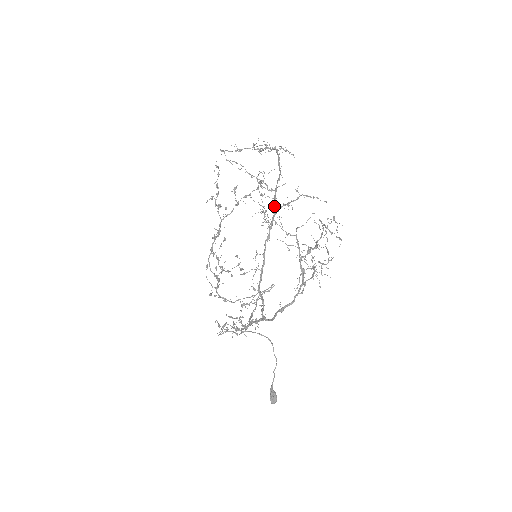
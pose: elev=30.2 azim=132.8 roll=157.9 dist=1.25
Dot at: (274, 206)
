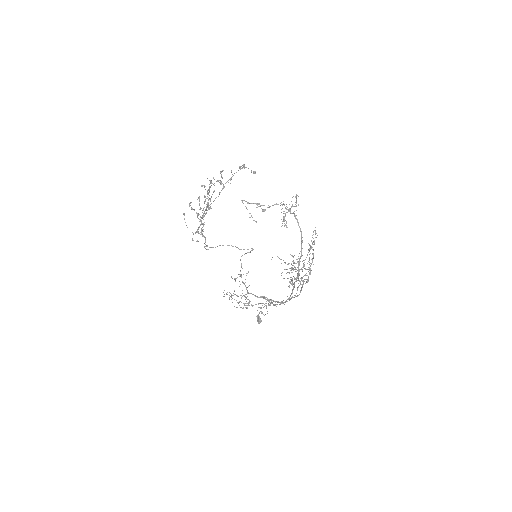
Dot at: (298, 275)
